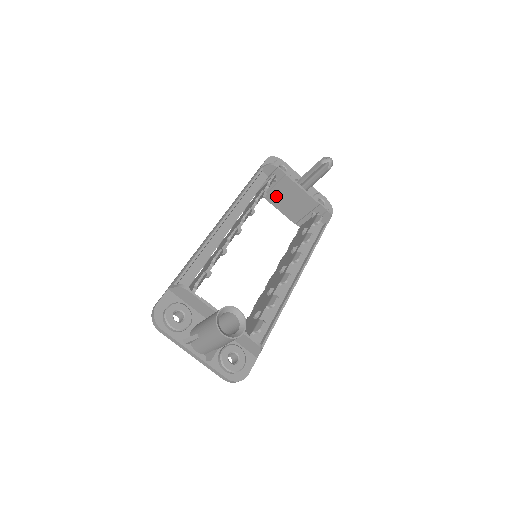
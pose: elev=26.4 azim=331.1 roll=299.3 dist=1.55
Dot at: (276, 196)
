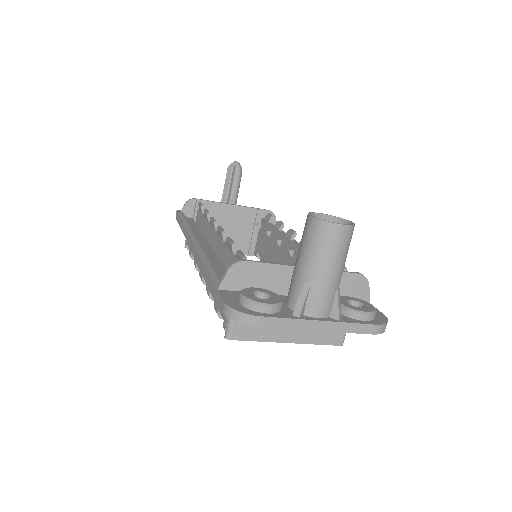
Dot at: occluded
